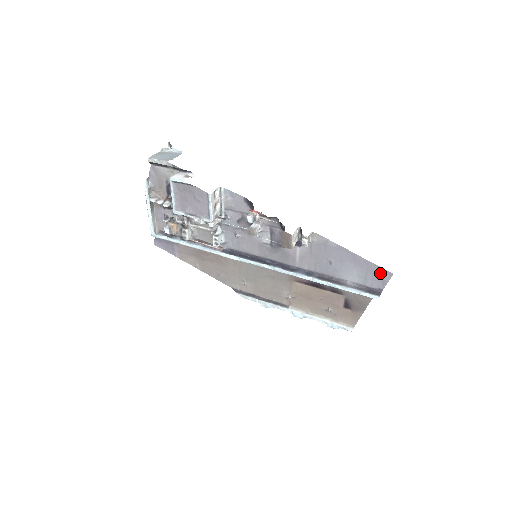
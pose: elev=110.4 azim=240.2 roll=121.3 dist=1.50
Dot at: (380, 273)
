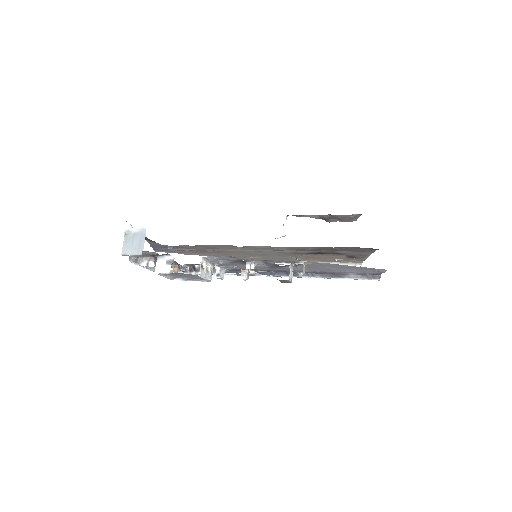
Dot at: (376, 270)
